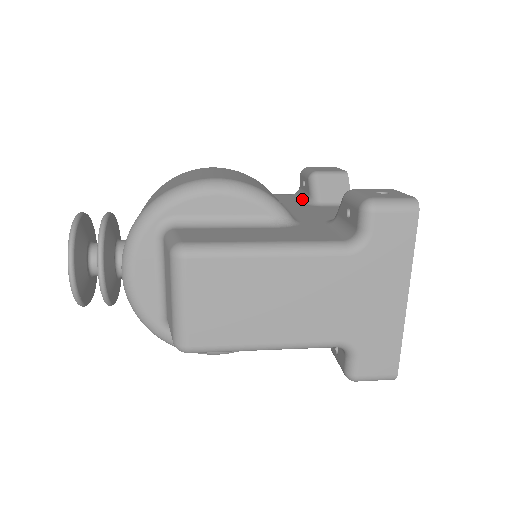
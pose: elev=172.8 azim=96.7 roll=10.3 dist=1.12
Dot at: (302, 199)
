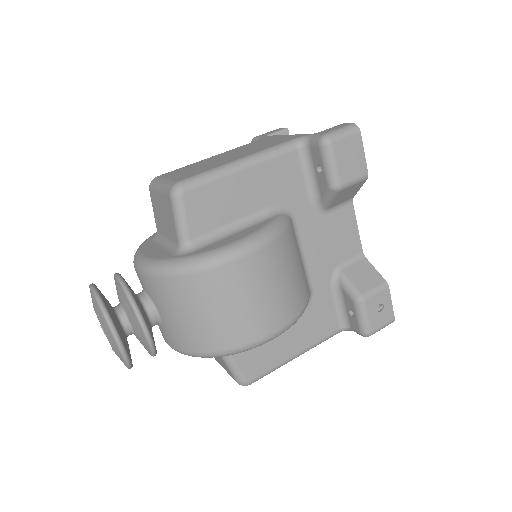
Dot at: (310, 188)
